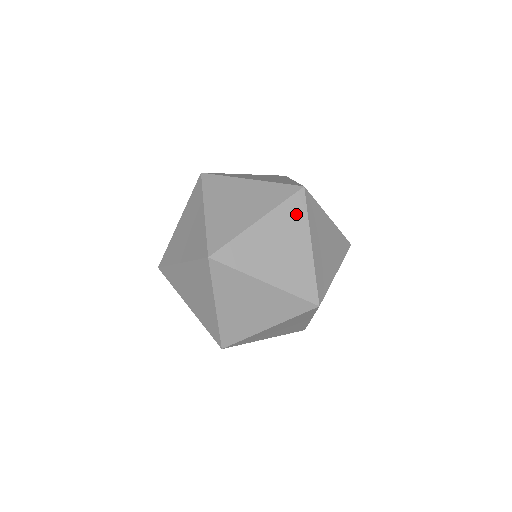
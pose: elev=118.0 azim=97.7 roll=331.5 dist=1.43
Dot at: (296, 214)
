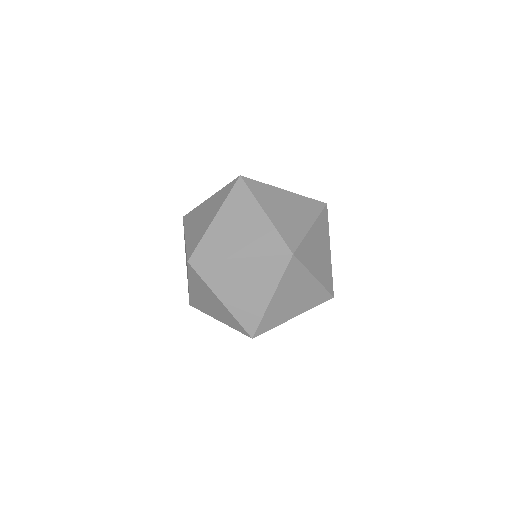
Dot at: (296, 273)
